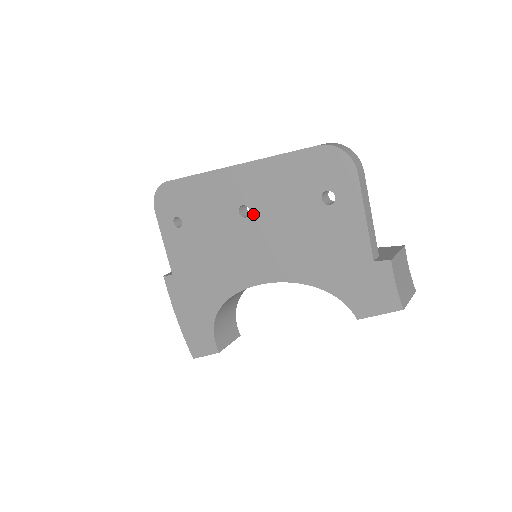
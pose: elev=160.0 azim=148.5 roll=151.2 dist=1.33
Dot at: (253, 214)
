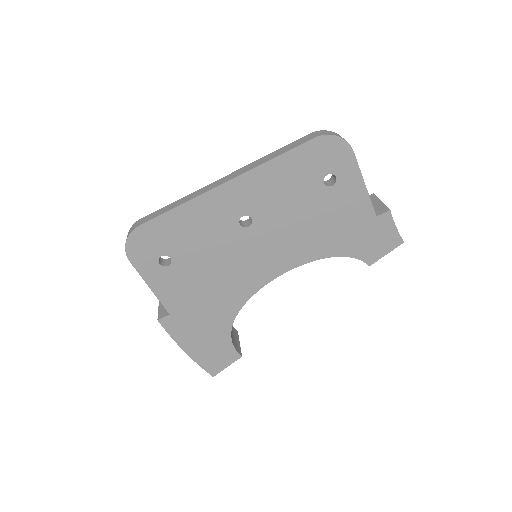
Dot at: (256, 220)
